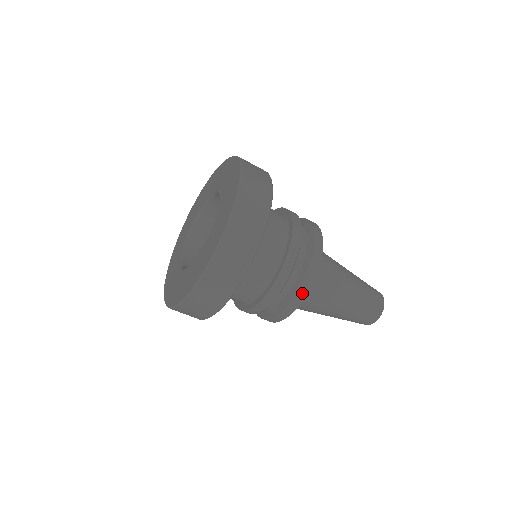
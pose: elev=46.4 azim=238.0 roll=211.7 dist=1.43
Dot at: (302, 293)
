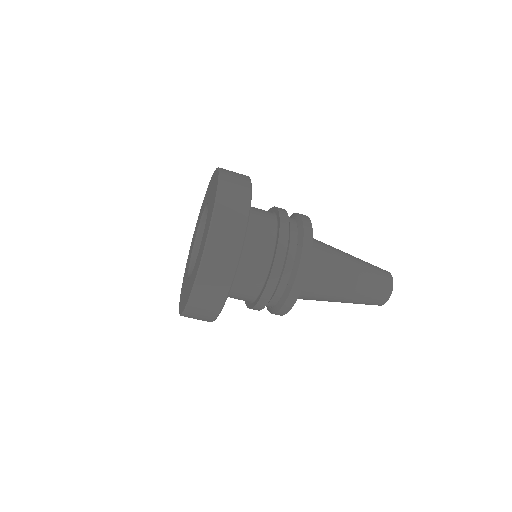
Dot at: (306, 256)
